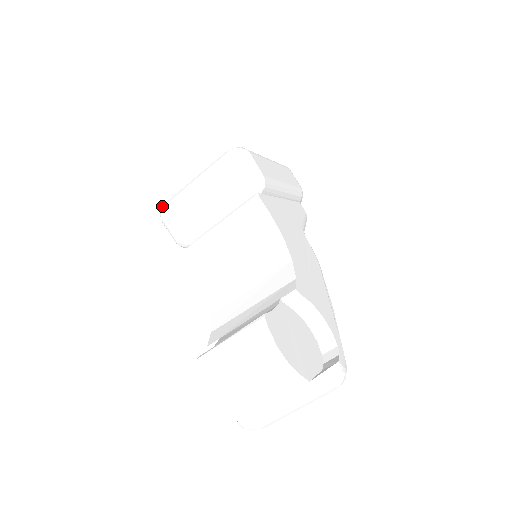
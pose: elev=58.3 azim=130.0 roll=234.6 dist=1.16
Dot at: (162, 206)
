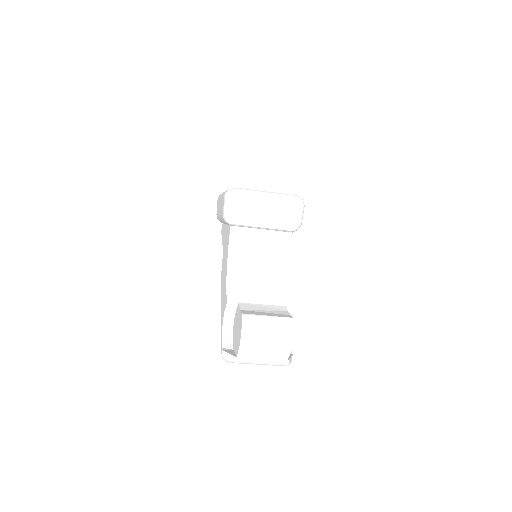
Dot at: (234, 188)
